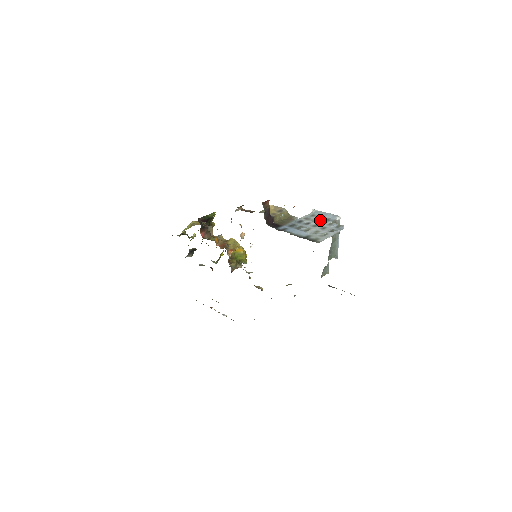
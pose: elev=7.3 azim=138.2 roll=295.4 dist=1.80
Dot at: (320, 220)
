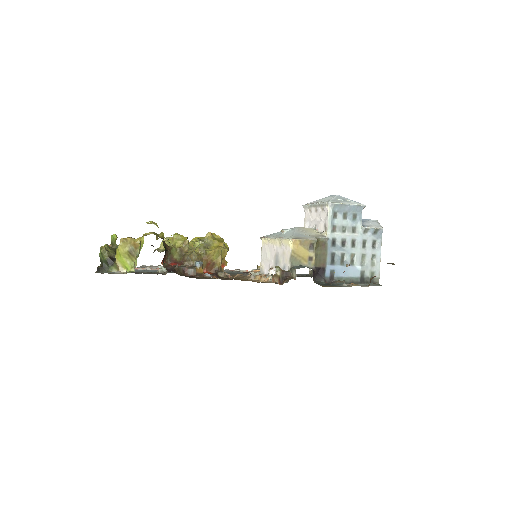
Dot at: (350, 224)
